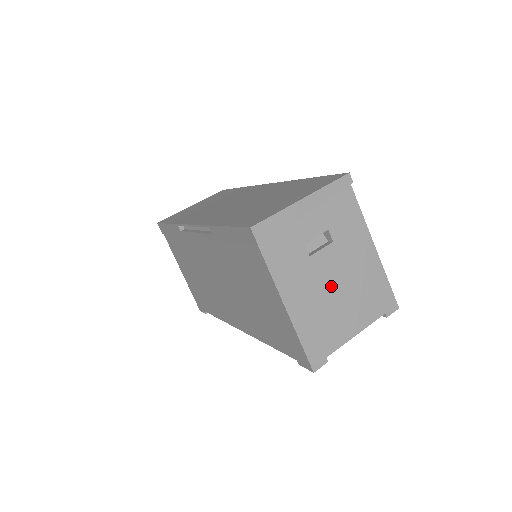
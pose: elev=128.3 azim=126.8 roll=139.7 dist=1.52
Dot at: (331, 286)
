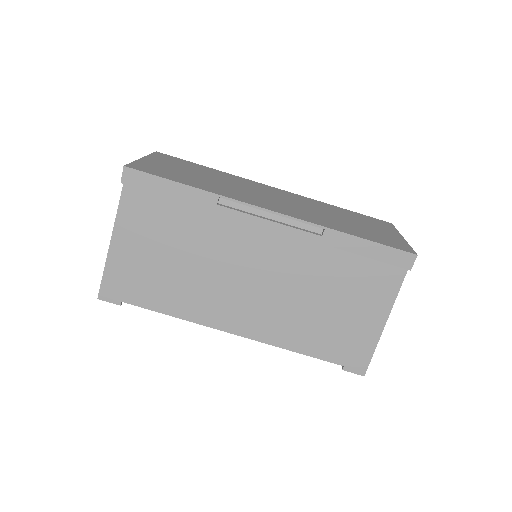
Dot at: occluded
